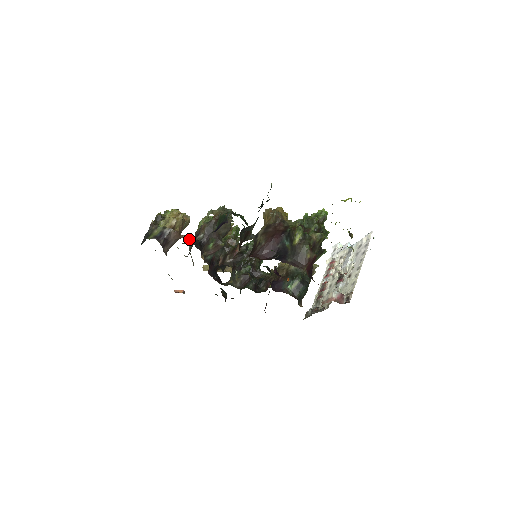
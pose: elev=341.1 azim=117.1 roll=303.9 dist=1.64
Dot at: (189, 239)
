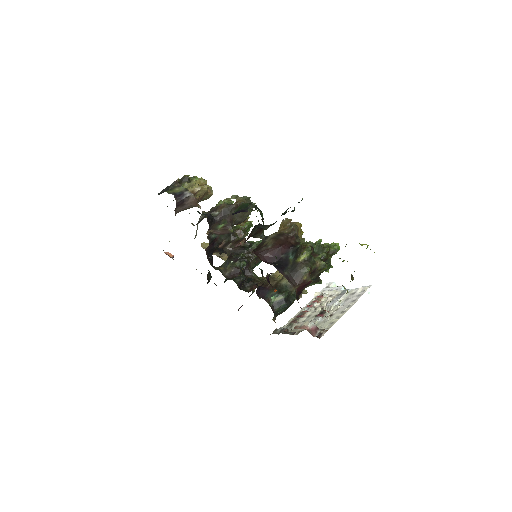
Dot at: (203, 211)
